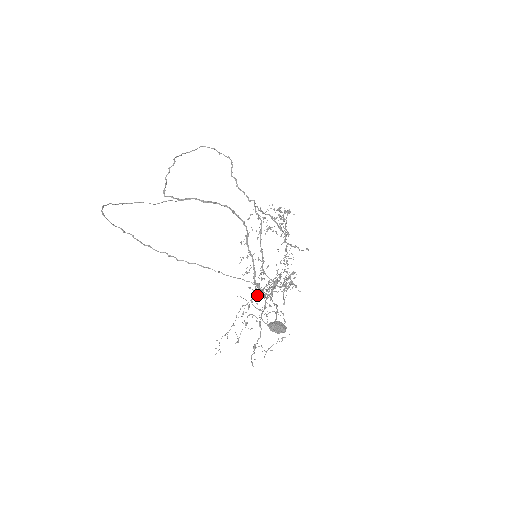
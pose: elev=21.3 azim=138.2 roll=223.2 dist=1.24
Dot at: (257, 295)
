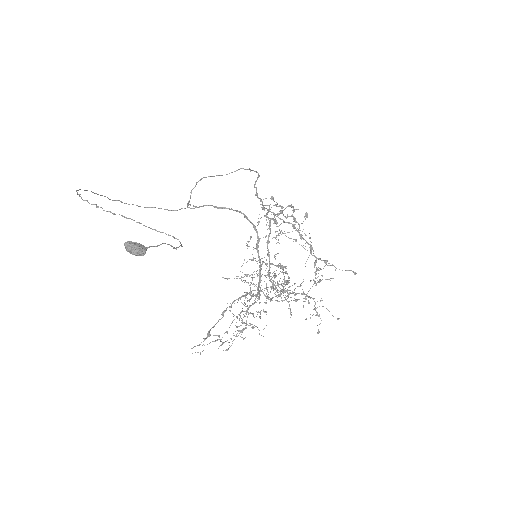
Dot at: occluded
